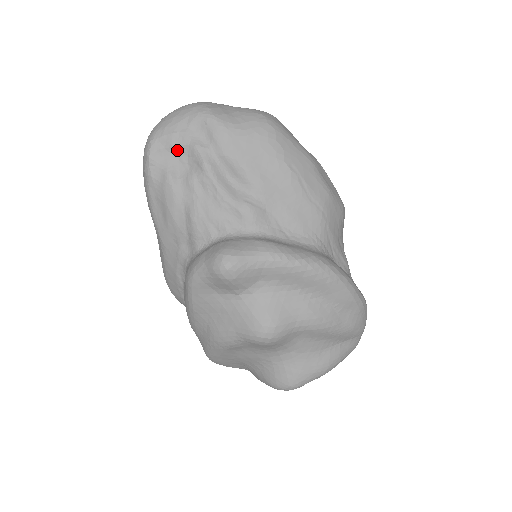
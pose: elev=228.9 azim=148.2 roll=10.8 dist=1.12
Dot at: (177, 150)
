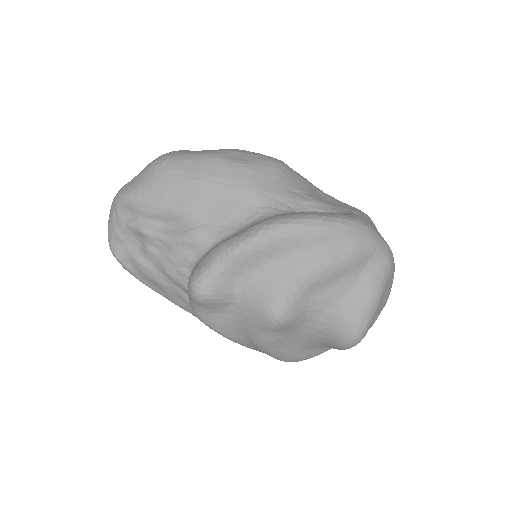
Dot at: (125, 238)
